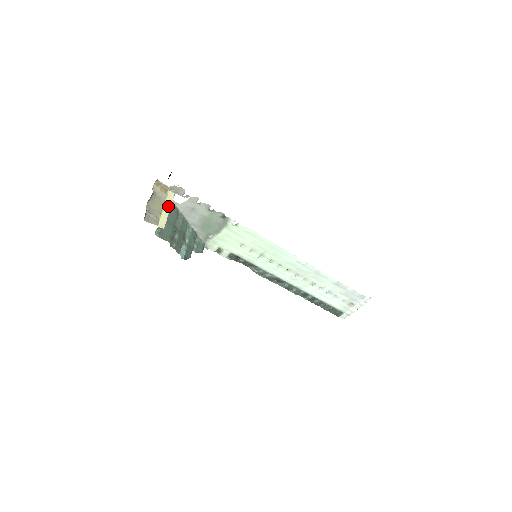
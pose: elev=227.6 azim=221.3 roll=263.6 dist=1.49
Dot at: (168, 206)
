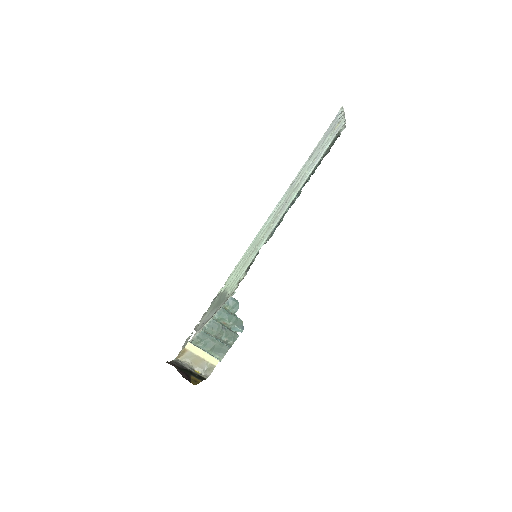
Dot at: (199, 352)
